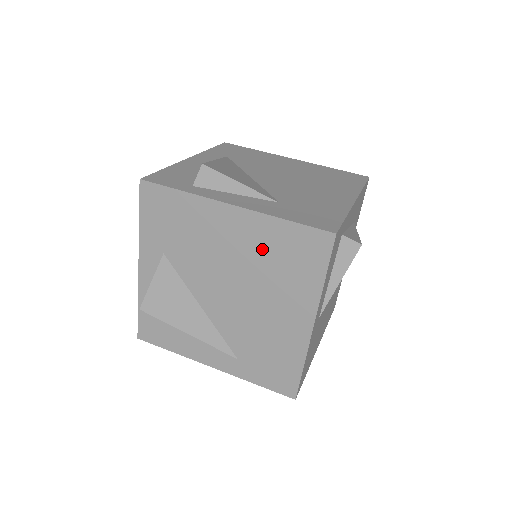
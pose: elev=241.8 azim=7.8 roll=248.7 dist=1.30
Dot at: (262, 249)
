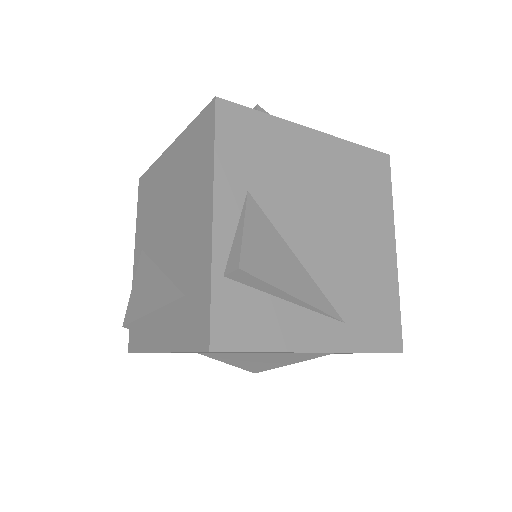
Dot at: (344, 174)
